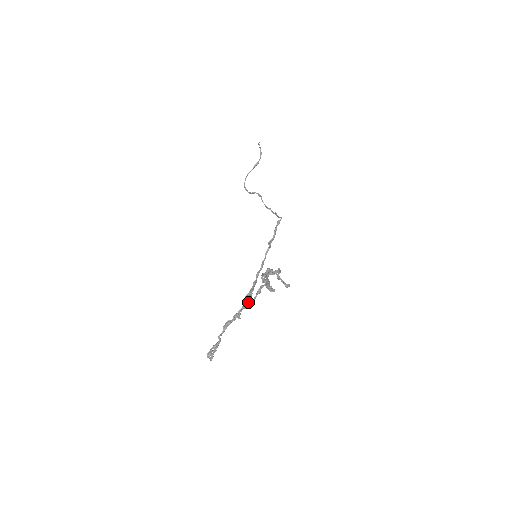
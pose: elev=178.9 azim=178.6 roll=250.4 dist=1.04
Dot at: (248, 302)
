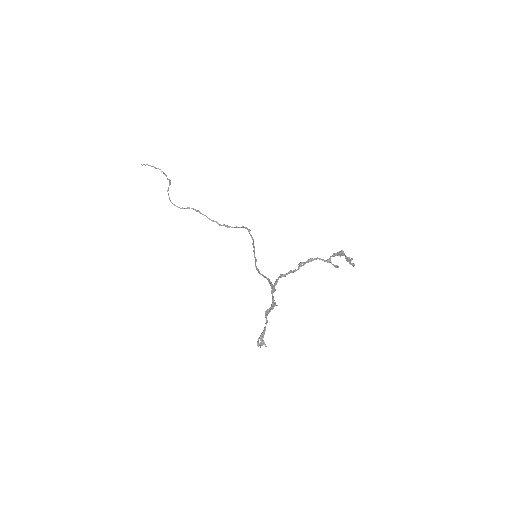
Dot at: (272, 293)
